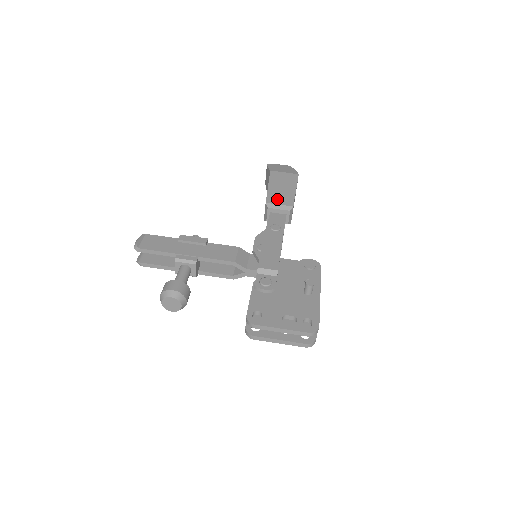
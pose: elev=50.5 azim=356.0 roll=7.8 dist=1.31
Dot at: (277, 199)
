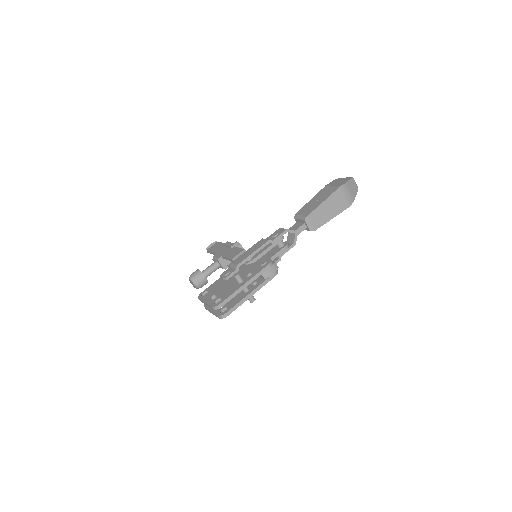
Dot at: (304, 211)
